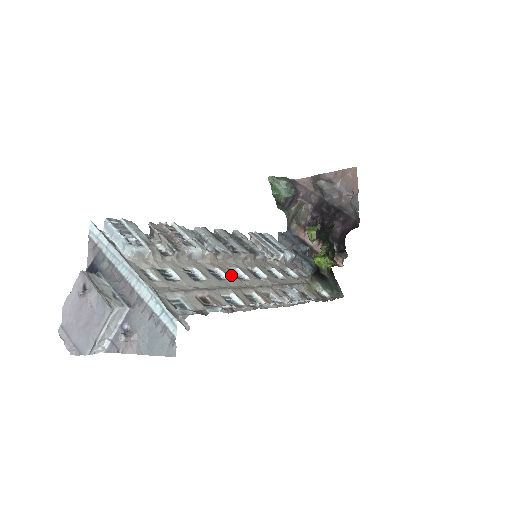
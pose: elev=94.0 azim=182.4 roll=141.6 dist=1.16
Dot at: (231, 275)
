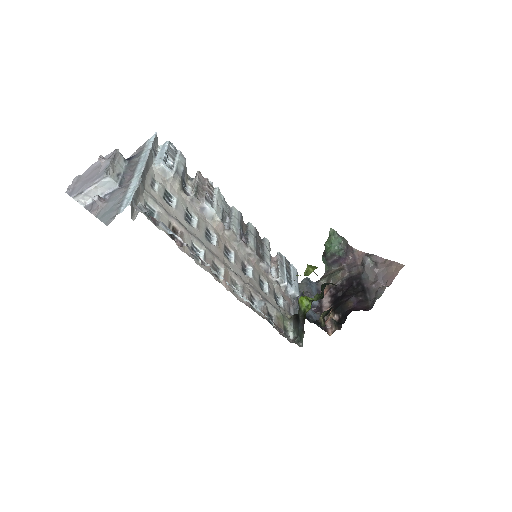
Dot at: (221, 247)
